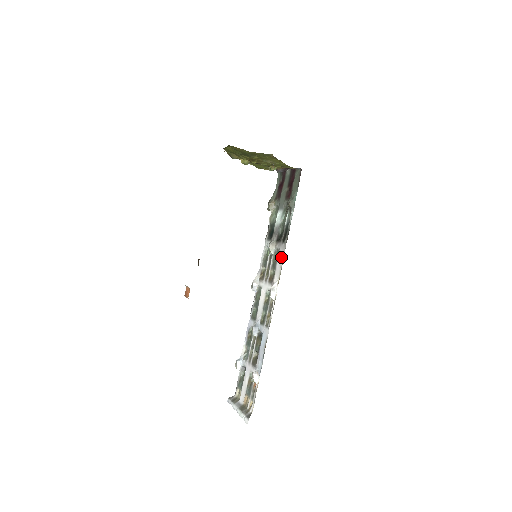
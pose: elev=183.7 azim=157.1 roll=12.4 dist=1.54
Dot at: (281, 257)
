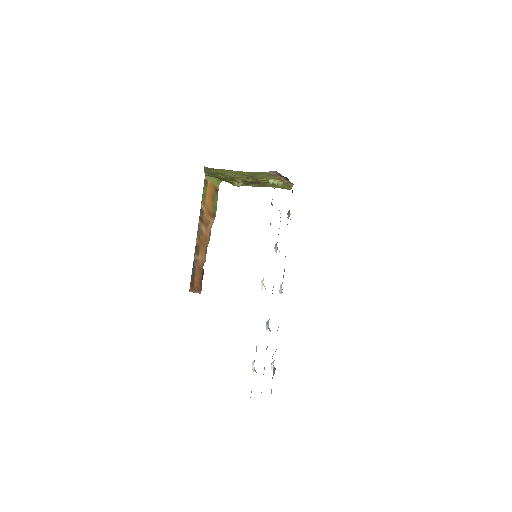
Dot at: occluded
